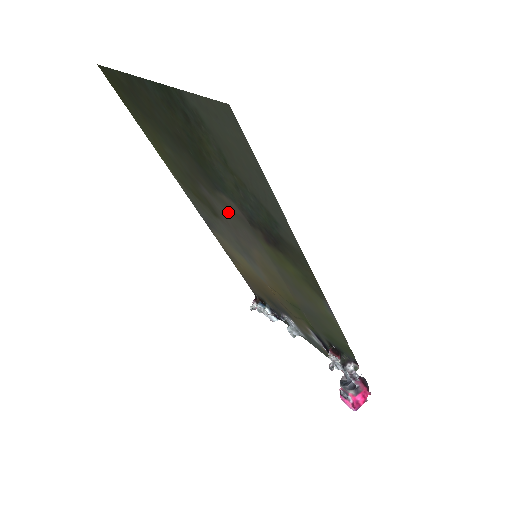
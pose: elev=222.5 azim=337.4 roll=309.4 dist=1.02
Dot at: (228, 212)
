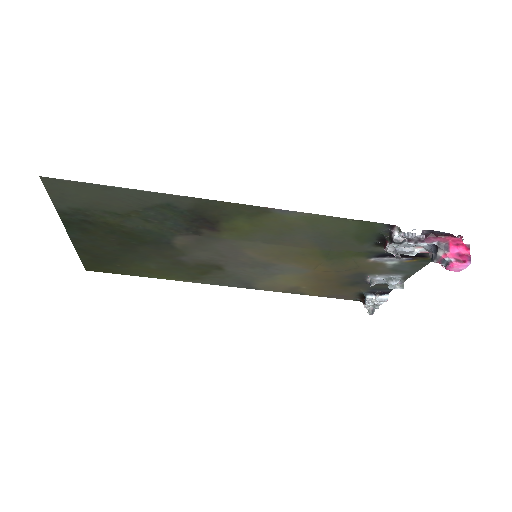
Dot at: (200, 250)
